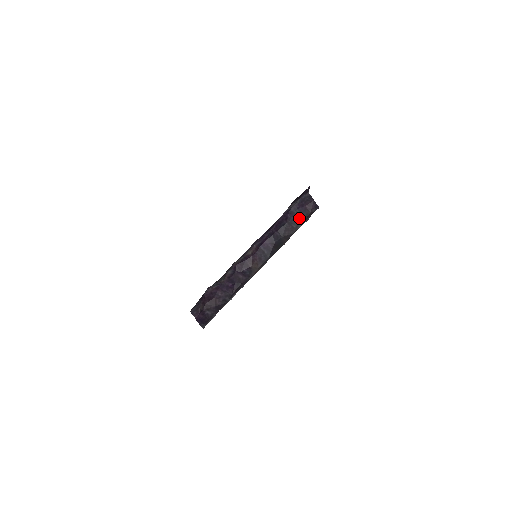
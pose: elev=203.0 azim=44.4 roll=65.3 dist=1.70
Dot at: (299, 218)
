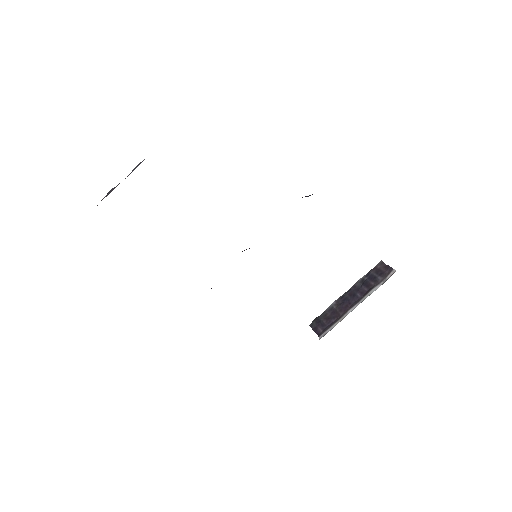
Dot at: (306, 196)
